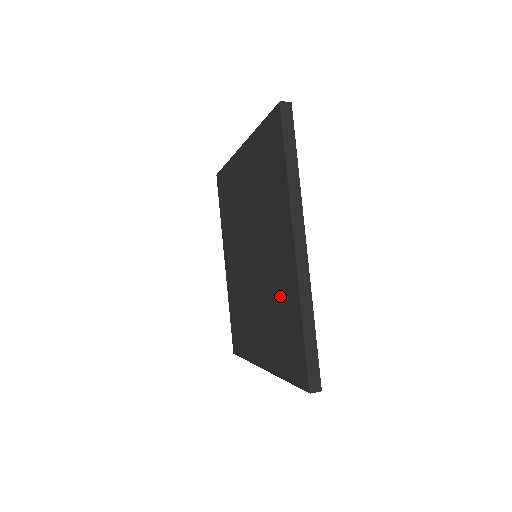
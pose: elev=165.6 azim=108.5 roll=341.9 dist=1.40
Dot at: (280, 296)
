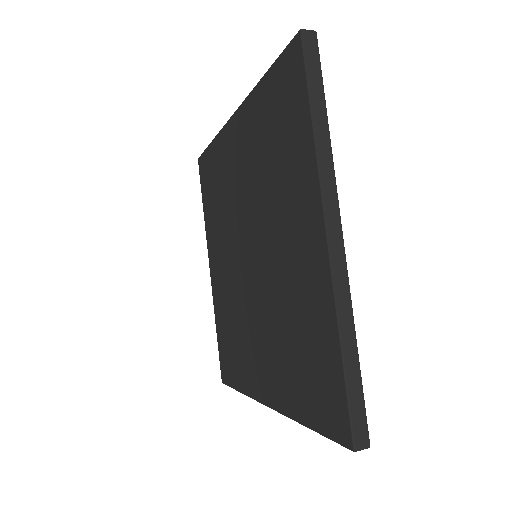
Dot at: (299, 308)
